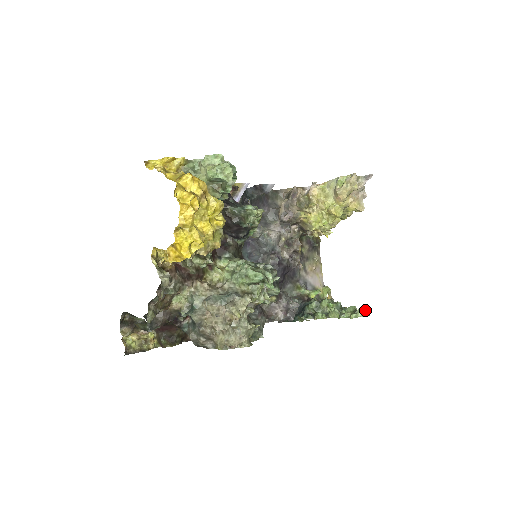
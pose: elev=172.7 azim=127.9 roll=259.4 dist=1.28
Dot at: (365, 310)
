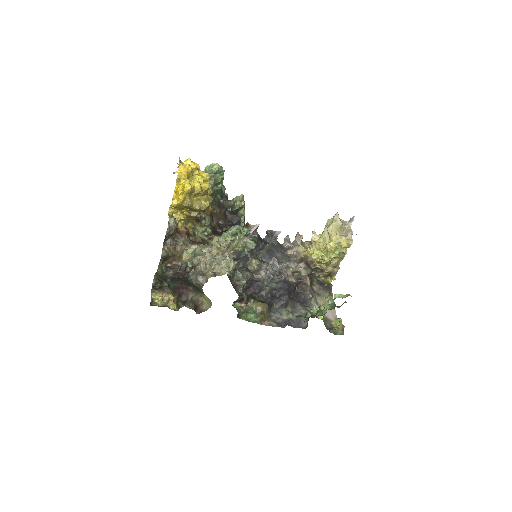
Dot at: (348, 294)
